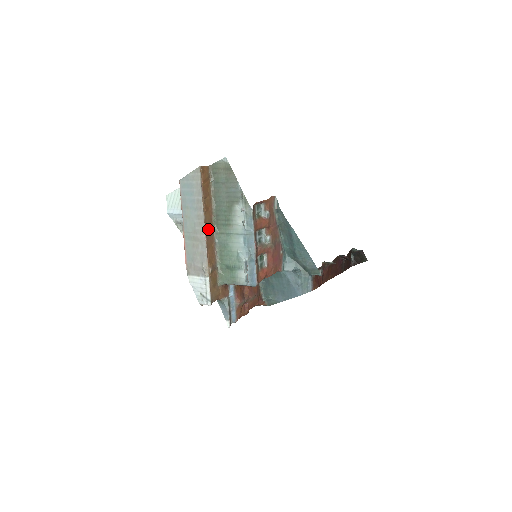
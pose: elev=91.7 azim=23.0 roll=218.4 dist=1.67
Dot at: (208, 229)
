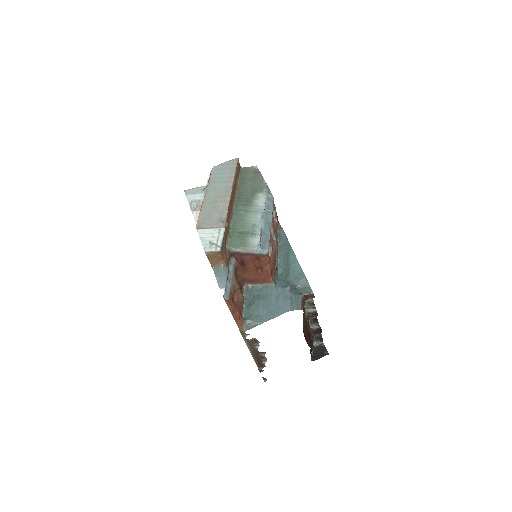
Dot at: (232, 198)
